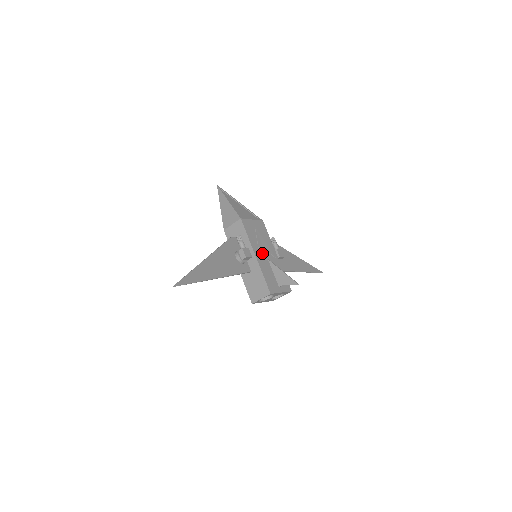
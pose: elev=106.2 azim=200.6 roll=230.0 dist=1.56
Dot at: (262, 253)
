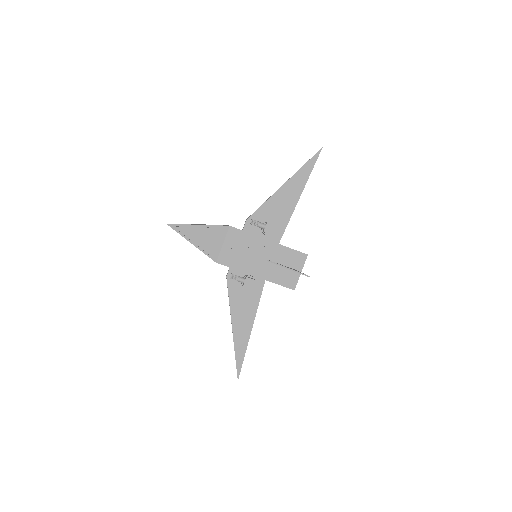
Dot at: (258, 264)
